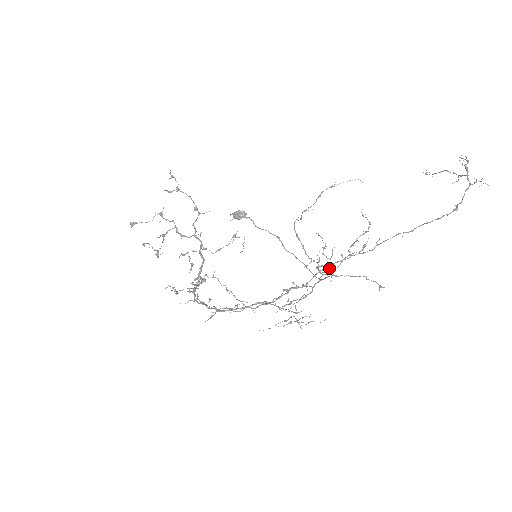
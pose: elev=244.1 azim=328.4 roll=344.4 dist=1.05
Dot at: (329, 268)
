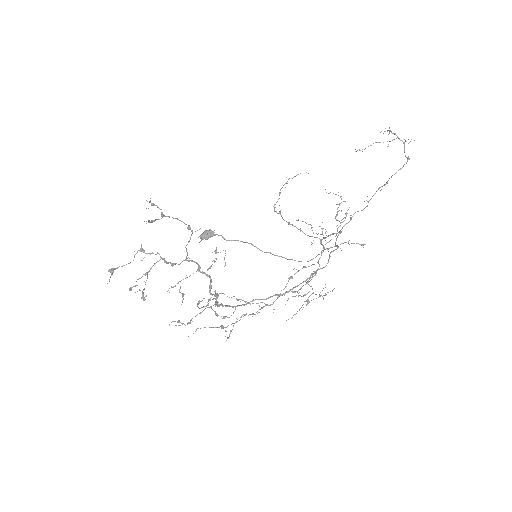
Dot at: occluded
